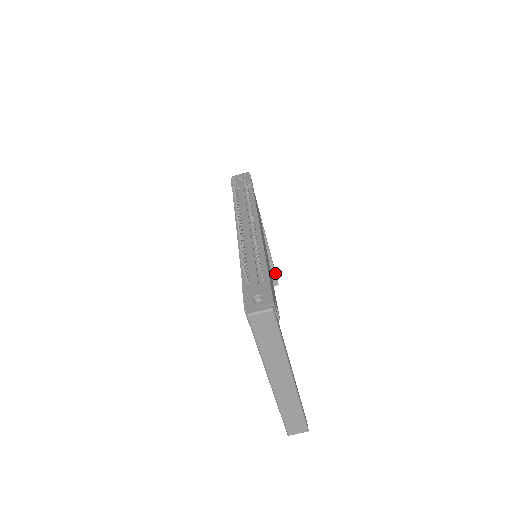
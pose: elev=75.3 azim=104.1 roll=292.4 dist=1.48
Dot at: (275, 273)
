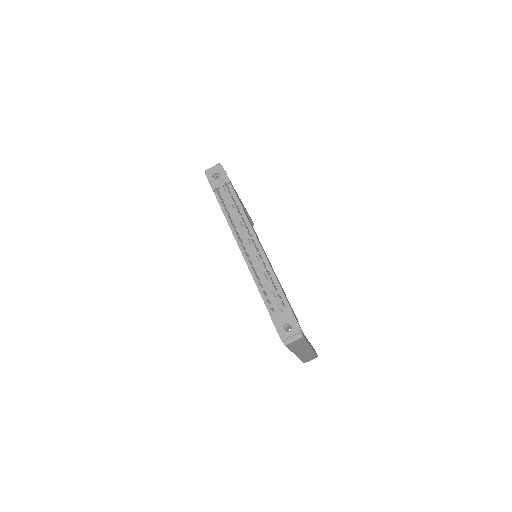
Dot at: occluded
